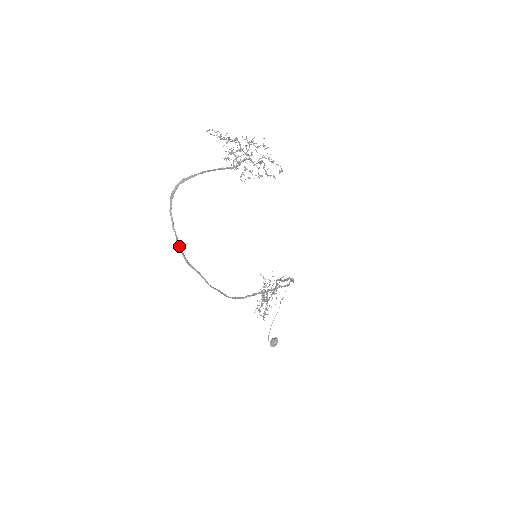
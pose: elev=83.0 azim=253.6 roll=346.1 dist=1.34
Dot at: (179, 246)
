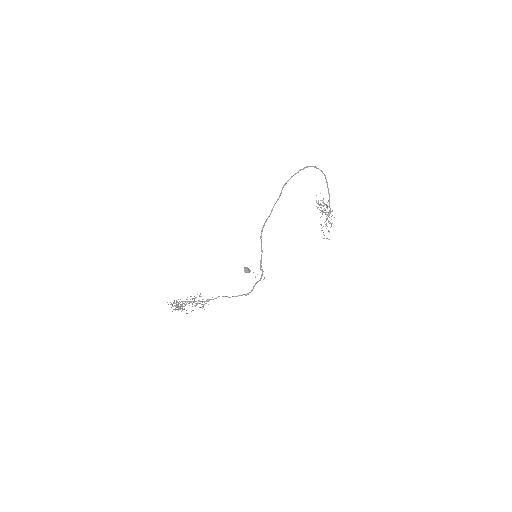
Dot at: (292, 176)
